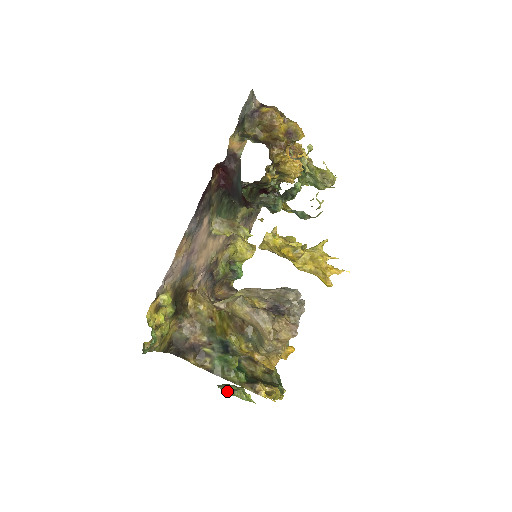
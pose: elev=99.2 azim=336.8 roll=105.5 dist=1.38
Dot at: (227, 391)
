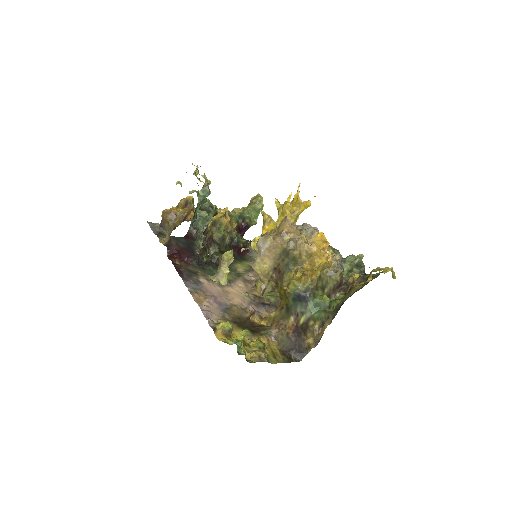
Dot at: occluded
